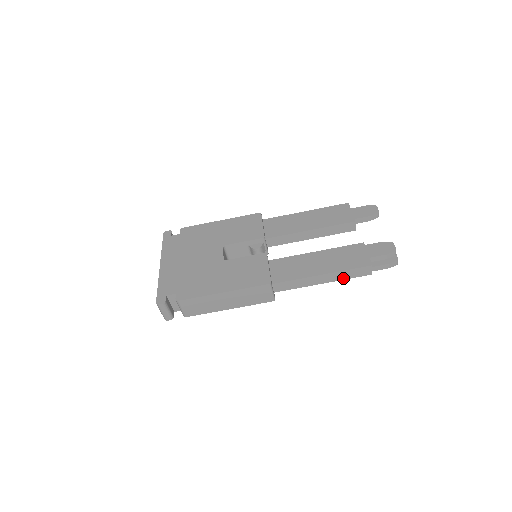
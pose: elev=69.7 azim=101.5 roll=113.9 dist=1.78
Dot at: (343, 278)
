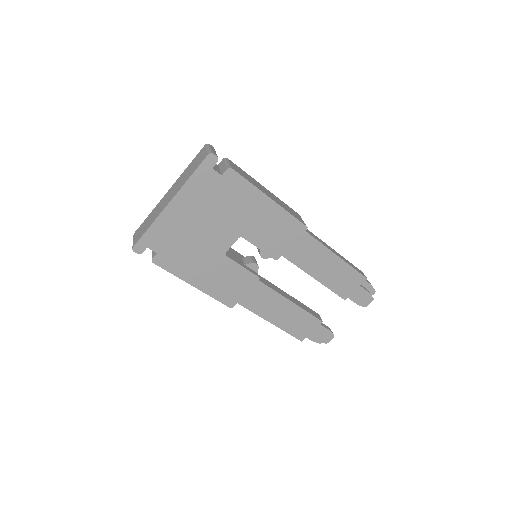
Dot at: occluded
